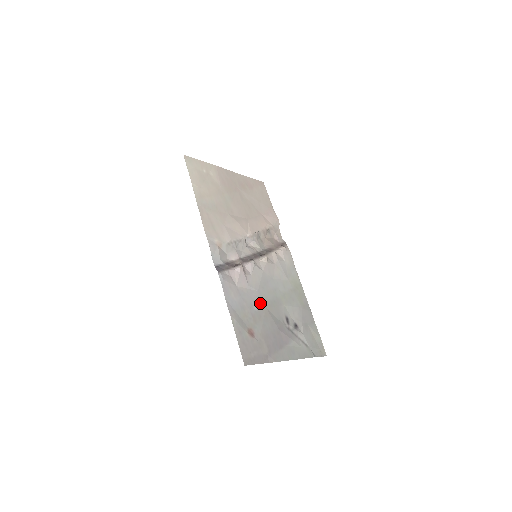
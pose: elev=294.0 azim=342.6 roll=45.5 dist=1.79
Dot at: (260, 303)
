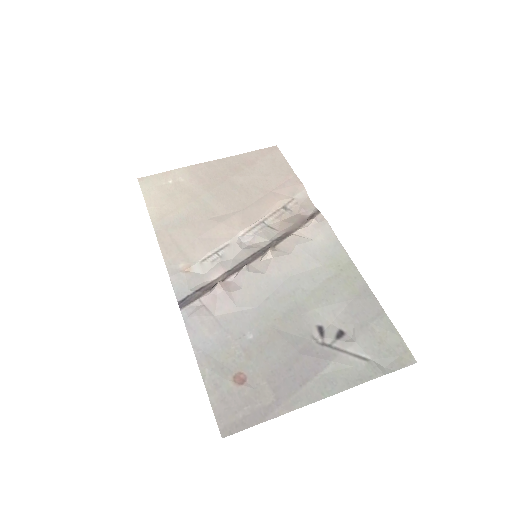
Dot at: (260, 325)
